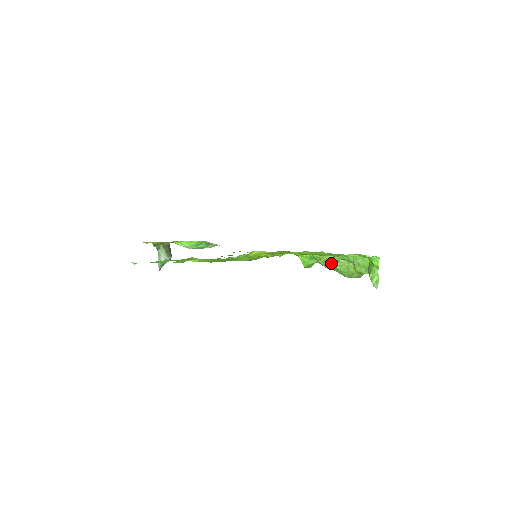
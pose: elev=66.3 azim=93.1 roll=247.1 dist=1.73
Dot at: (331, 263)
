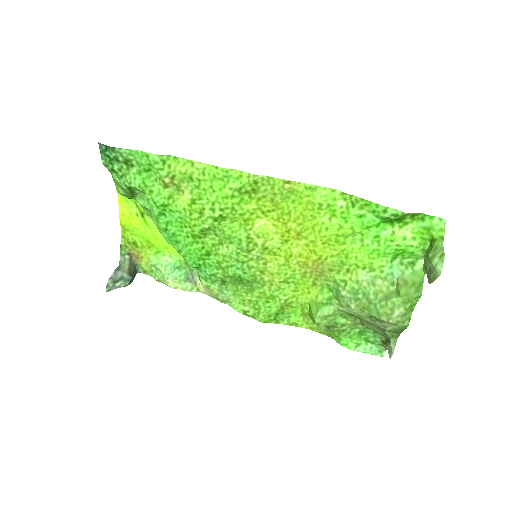
Dot at: (361, 289)
